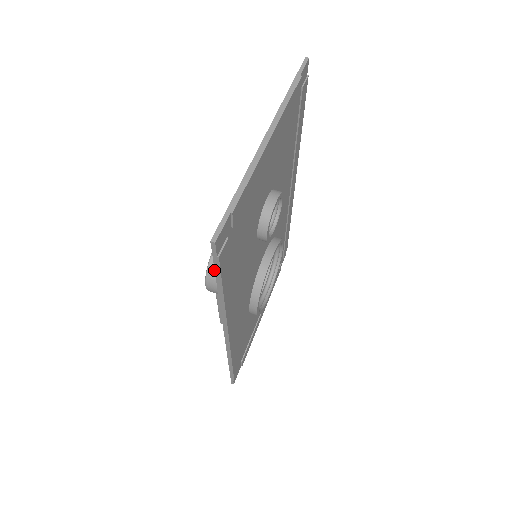
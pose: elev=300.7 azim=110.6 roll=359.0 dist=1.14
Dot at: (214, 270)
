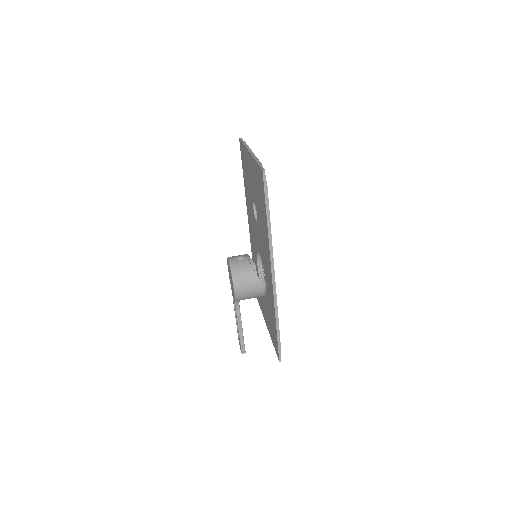
Dot at: (236, 273)
